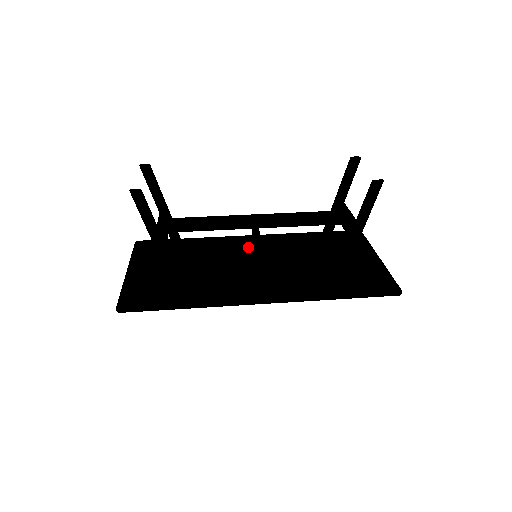
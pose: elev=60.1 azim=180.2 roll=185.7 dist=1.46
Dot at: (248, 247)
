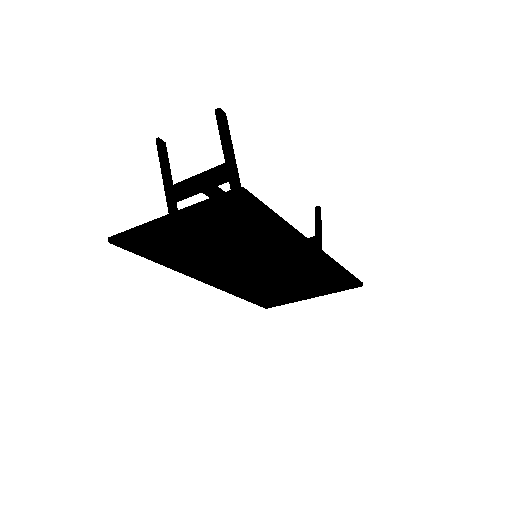
Dot at: occluded
